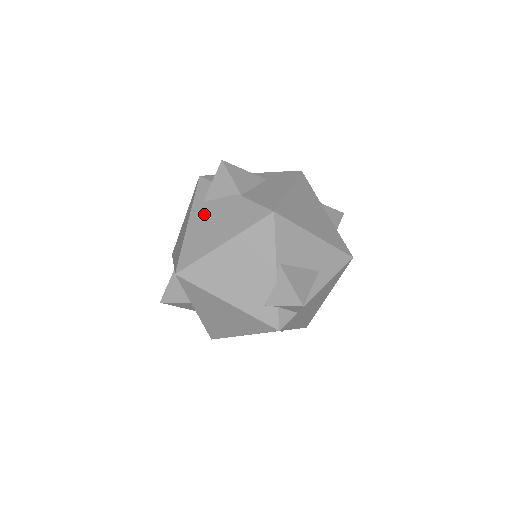
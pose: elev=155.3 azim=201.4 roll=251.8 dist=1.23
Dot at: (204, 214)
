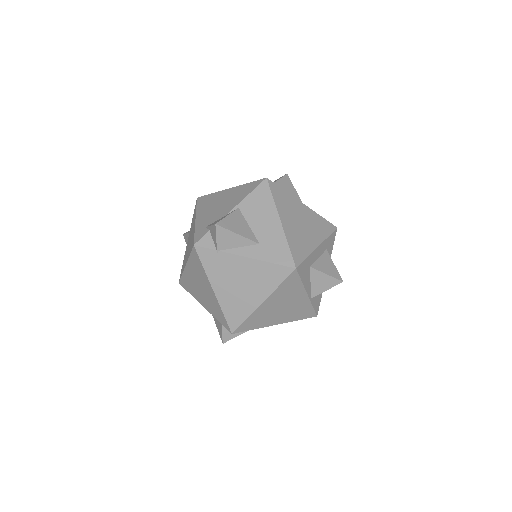
Dot at: occluded
